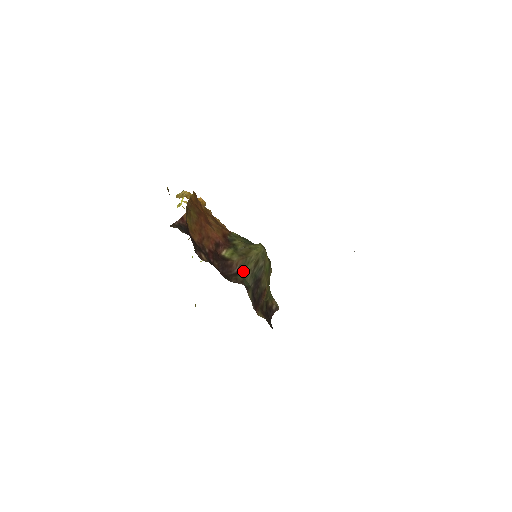
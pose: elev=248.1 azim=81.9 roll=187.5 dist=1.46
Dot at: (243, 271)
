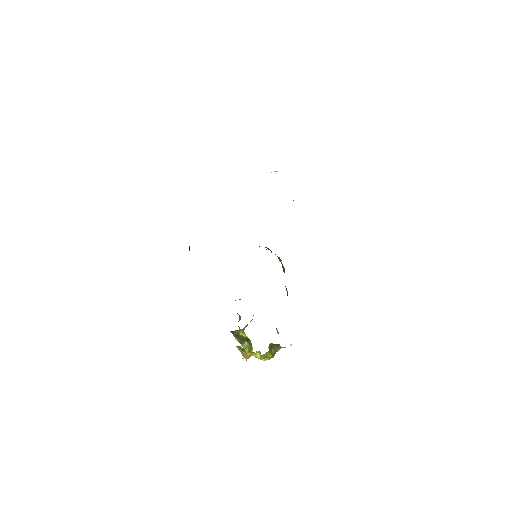
Dot at: occluded
